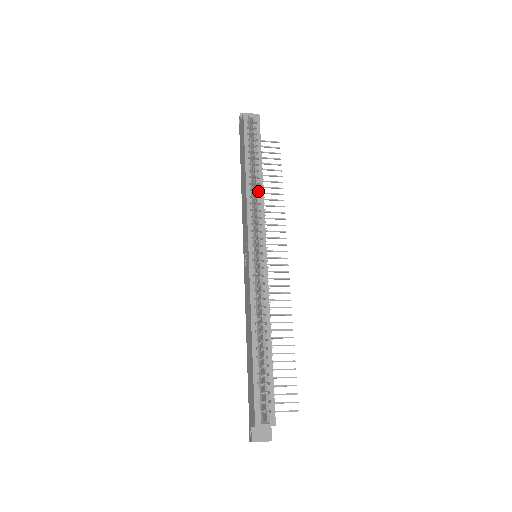
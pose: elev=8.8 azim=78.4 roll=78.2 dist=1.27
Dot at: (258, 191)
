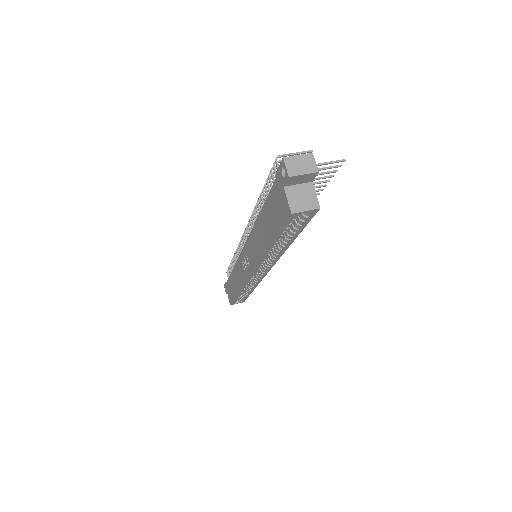
Dot at: (277, 250)
